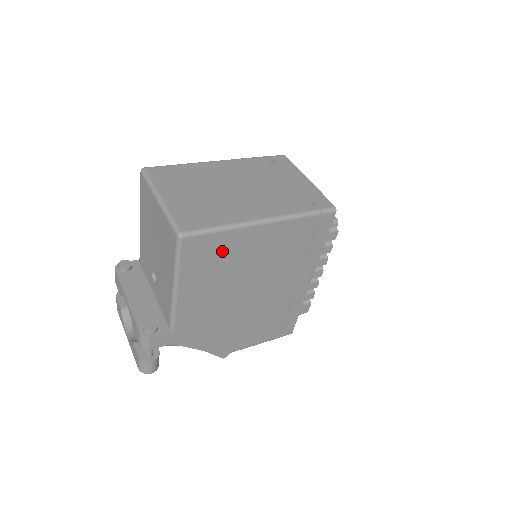
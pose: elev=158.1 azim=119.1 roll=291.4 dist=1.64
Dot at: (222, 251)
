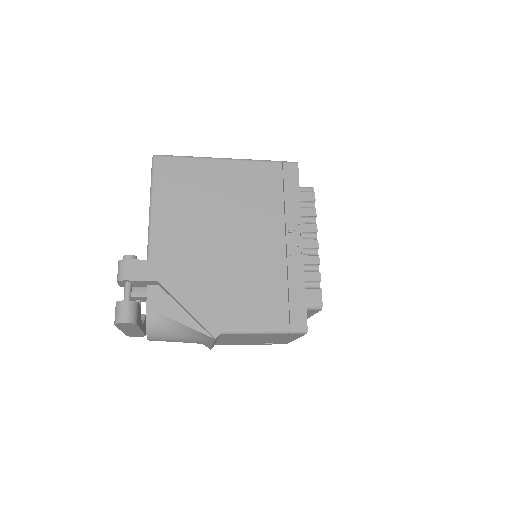
Dot at: (191, 177)
